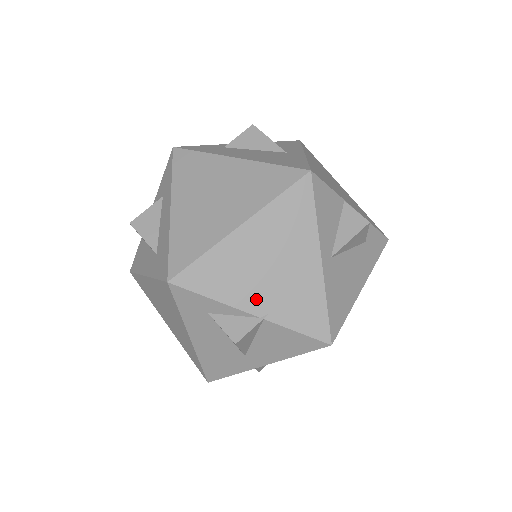
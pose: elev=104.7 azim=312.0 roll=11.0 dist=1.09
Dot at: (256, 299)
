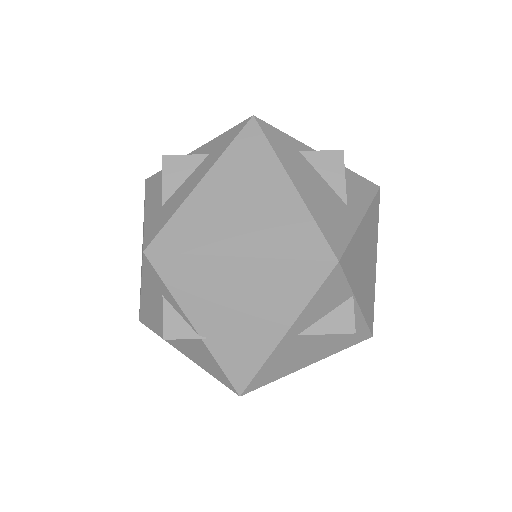
Dot at: (207, 320)
